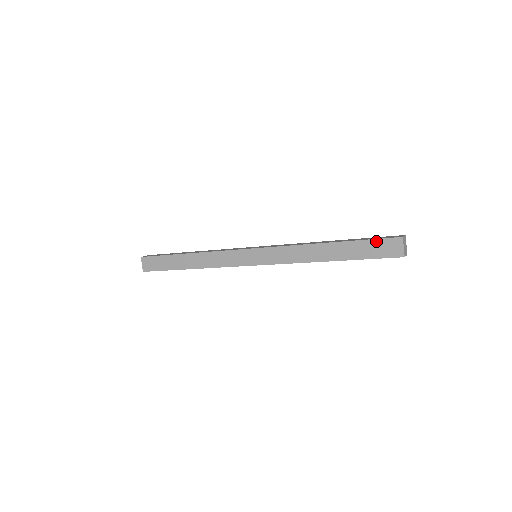
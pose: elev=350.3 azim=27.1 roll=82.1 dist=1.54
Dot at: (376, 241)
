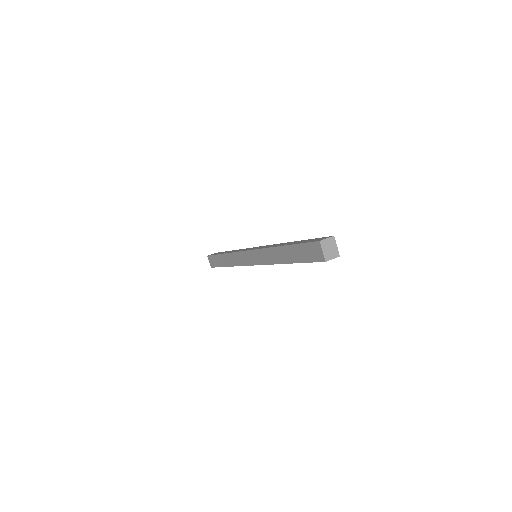
Dot at: (305, 245)
